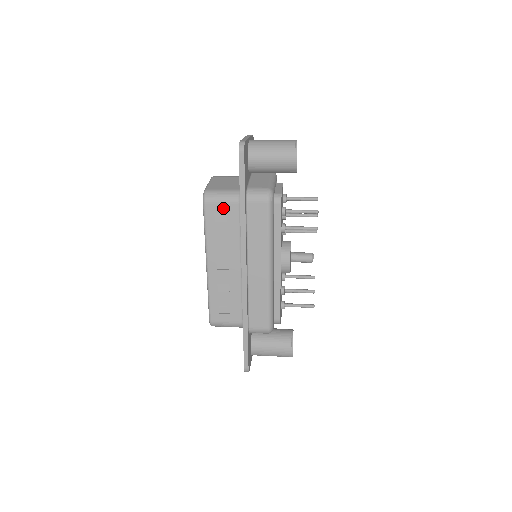
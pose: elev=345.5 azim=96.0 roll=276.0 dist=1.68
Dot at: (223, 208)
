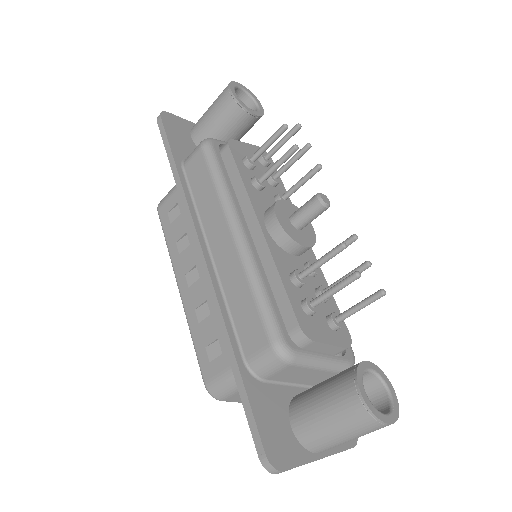
Dot at: (173, 200)
